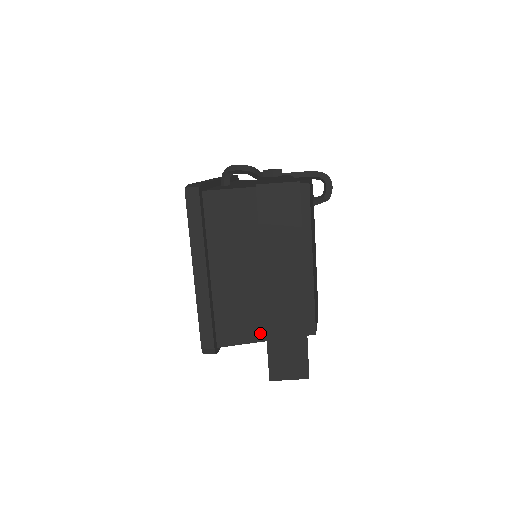
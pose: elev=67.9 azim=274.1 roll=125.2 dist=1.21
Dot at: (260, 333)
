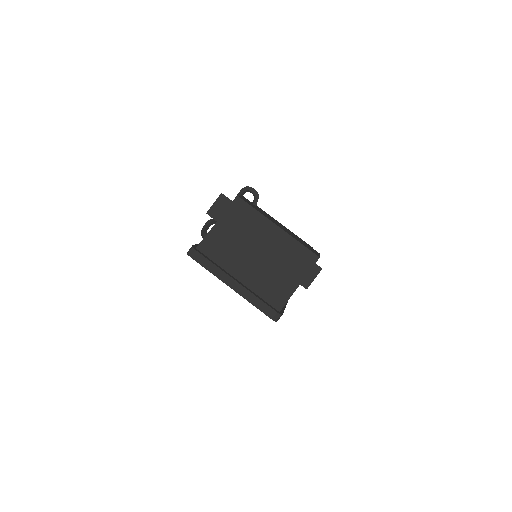
Dot at: (292, 284)
